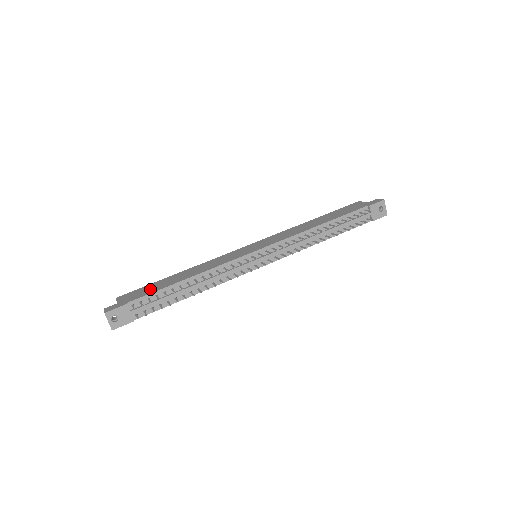
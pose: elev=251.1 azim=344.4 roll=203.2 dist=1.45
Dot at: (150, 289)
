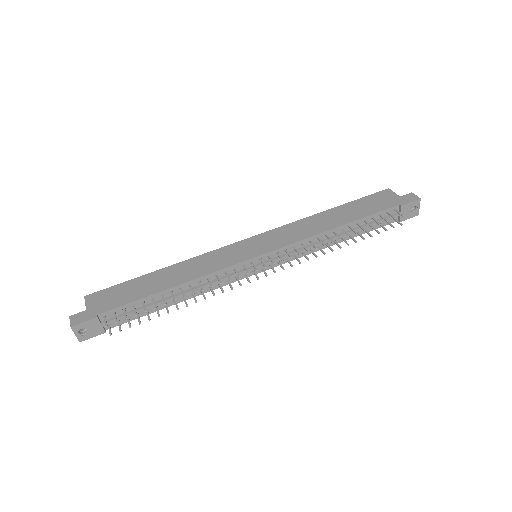
Dot at: (126, 294)
